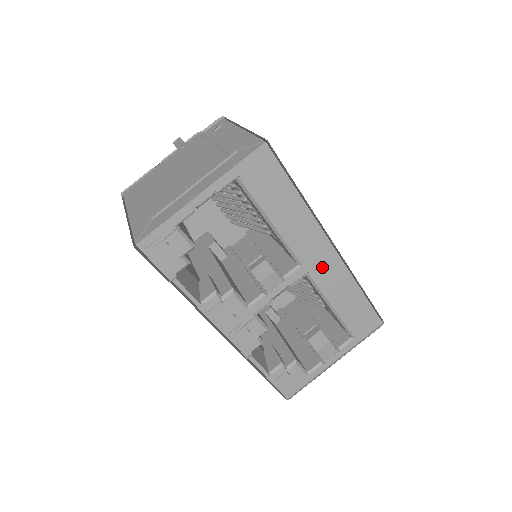
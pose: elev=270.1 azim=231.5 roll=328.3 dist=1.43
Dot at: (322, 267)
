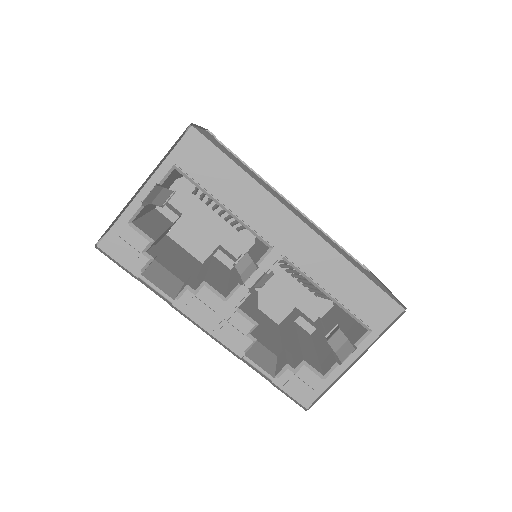
Dot at: (298, 247)
